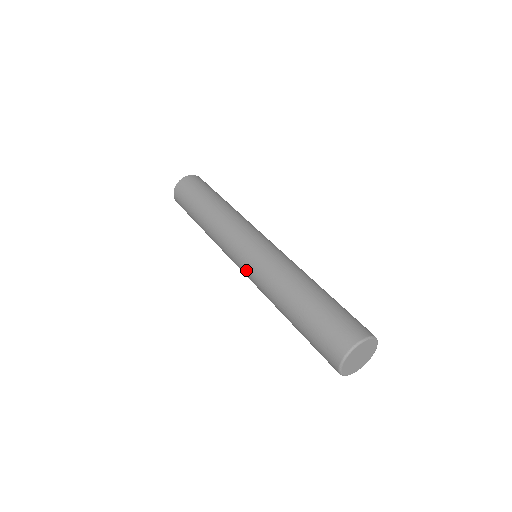
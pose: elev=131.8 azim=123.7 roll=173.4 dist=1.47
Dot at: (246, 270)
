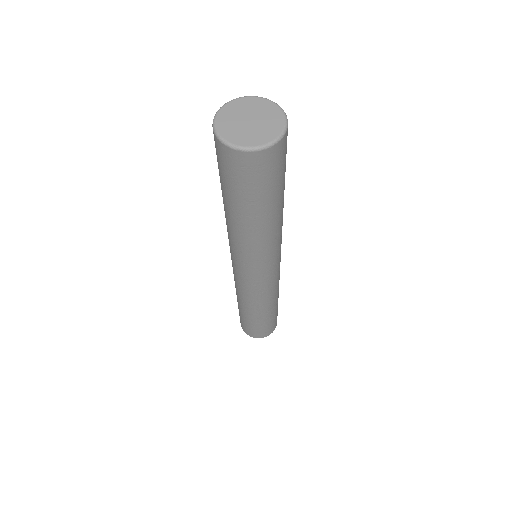
Dot at: occluded
